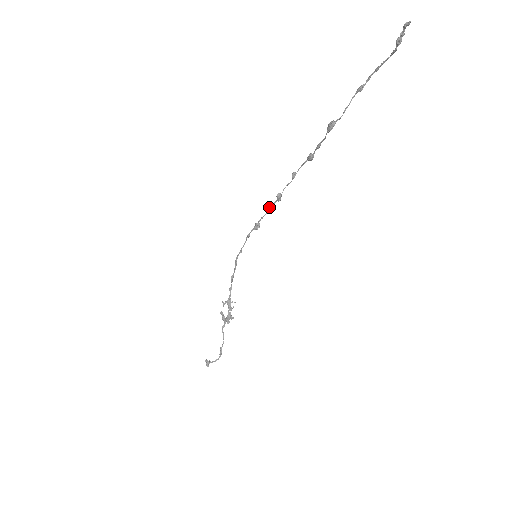
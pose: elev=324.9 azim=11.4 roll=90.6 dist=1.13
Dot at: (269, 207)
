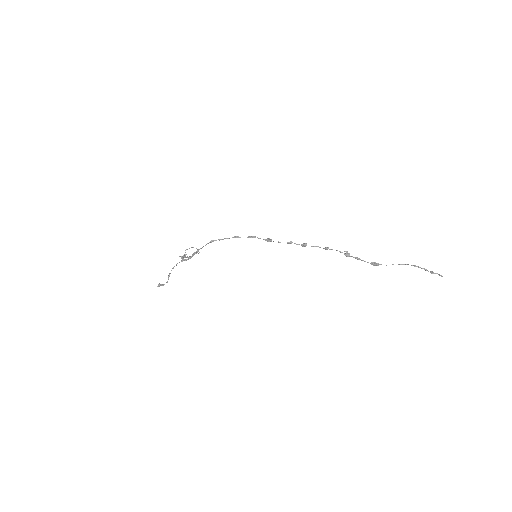
Dot at: (291, 243)
